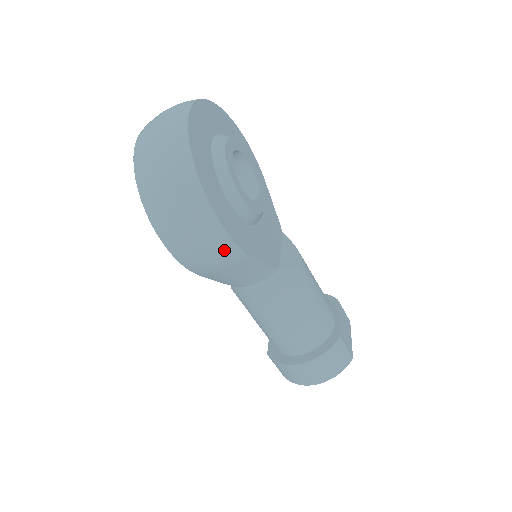
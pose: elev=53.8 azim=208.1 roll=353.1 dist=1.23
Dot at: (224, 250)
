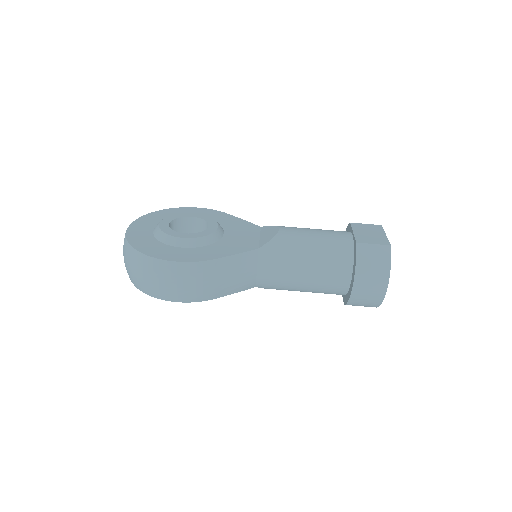
Dot at: (192, 272)
